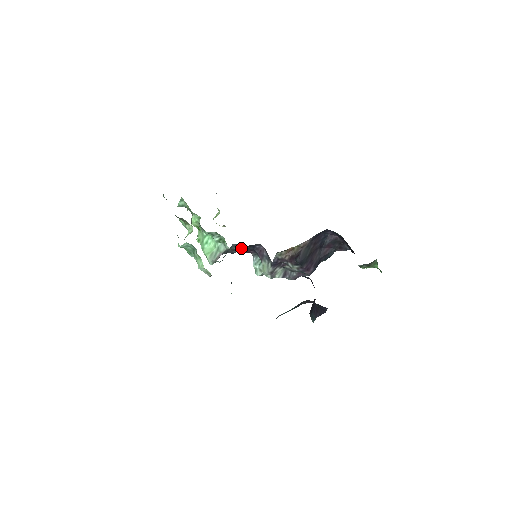
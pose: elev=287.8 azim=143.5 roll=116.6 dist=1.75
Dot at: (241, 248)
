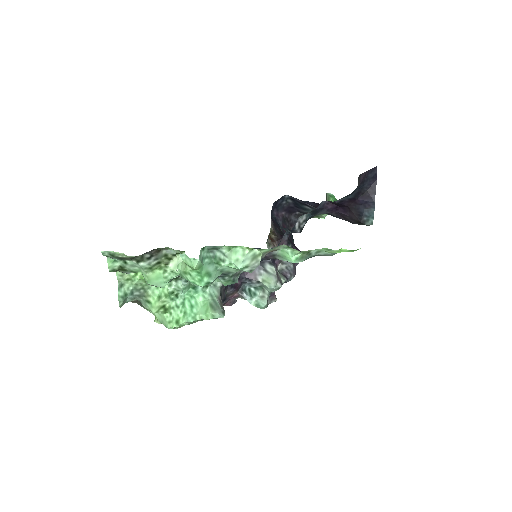
Dot at: occluded
